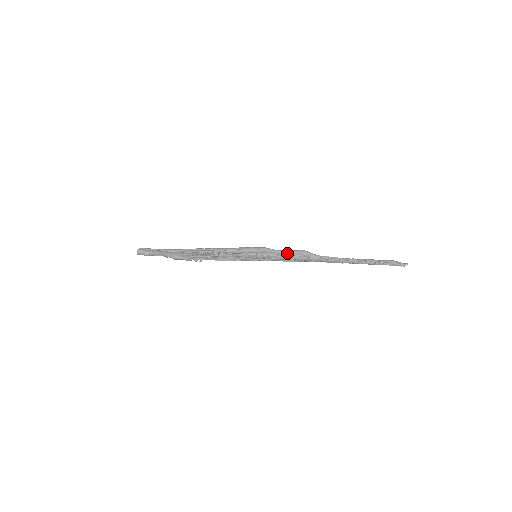
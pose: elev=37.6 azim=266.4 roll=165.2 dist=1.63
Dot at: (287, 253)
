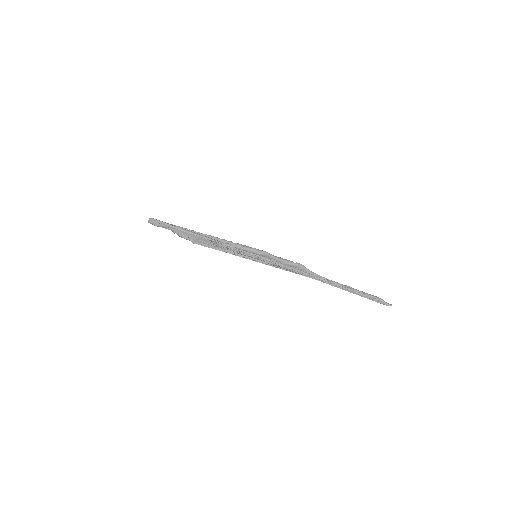
Dot at: (285, 263)
